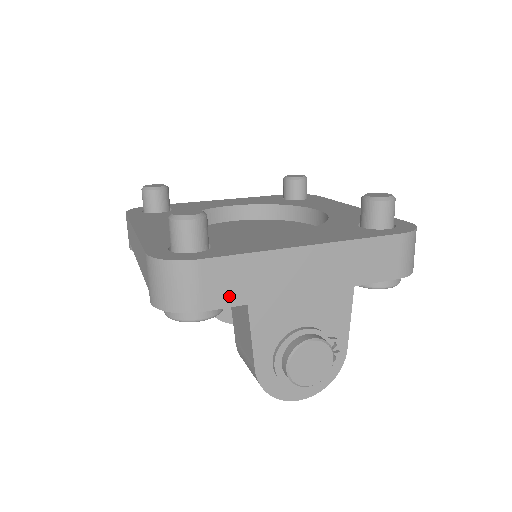
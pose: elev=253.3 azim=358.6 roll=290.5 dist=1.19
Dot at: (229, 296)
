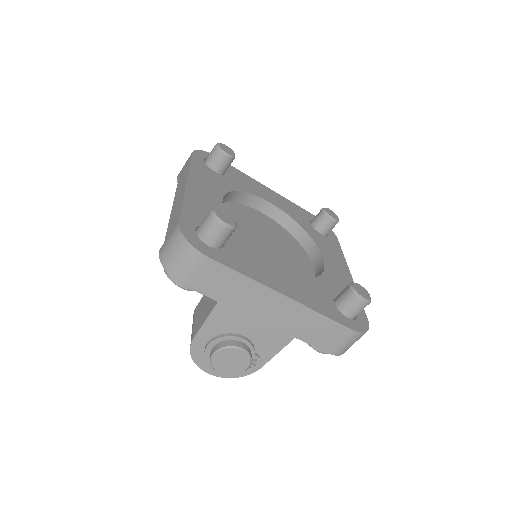
Dot at: (210, 289)
